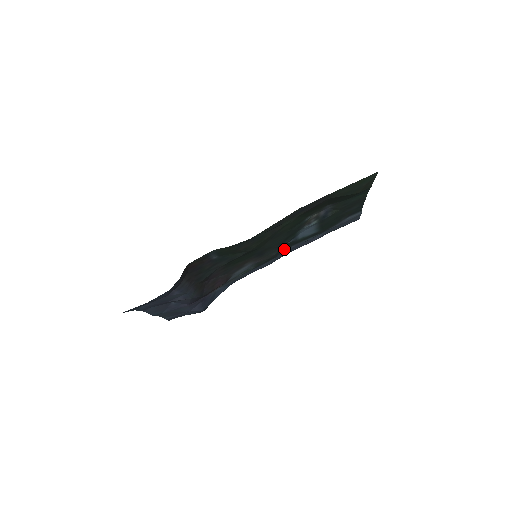
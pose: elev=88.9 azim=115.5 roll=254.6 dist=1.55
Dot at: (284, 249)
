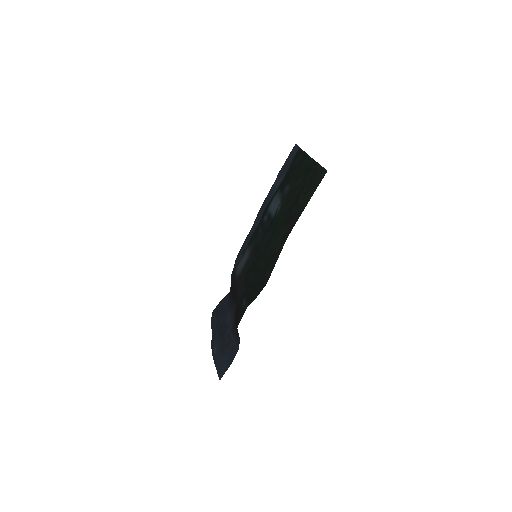
Dot at: occluded
